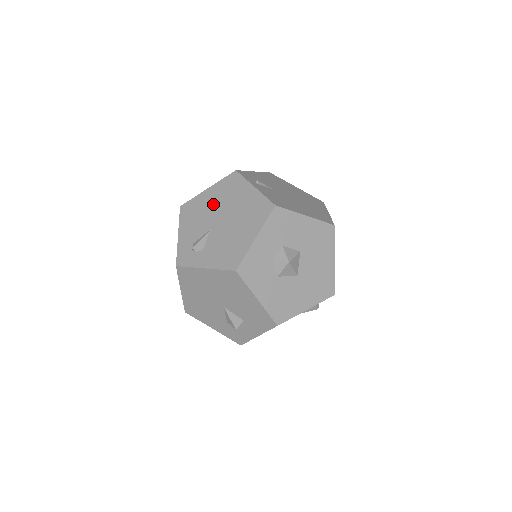
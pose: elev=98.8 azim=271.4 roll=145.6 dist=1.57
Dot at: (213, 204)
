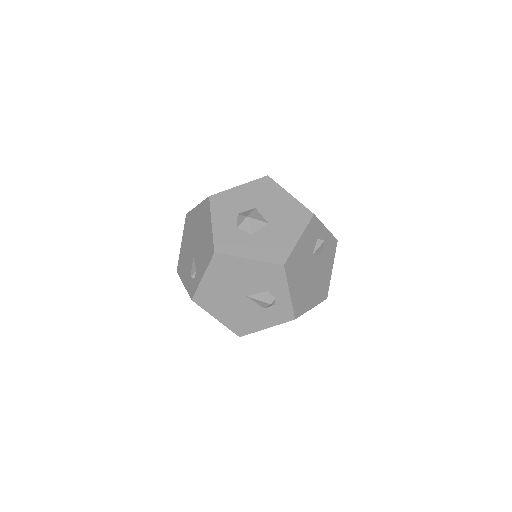
Dot at: (187, 244)
